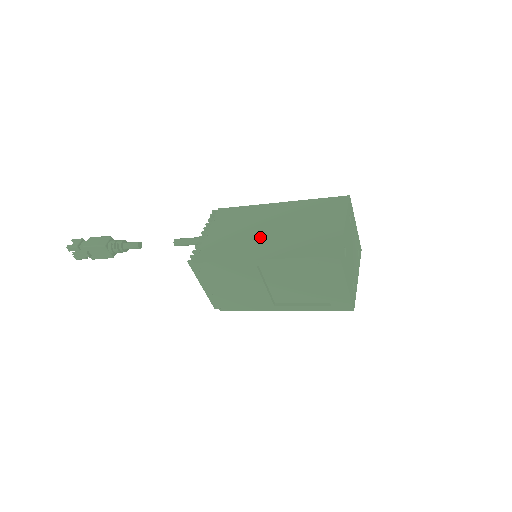
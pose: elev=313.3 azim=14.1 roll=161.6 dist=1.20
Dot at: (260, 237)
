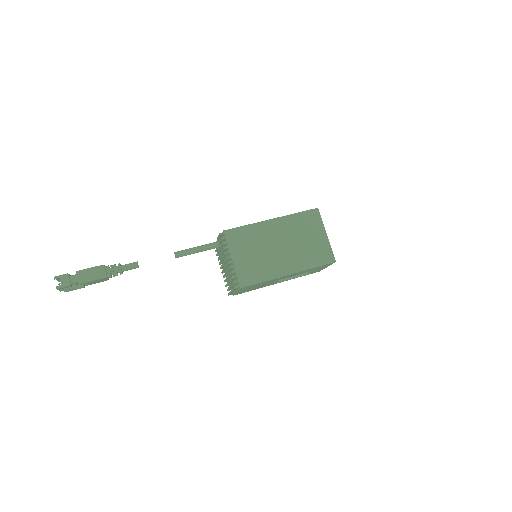
Dot at: (277, 255)
